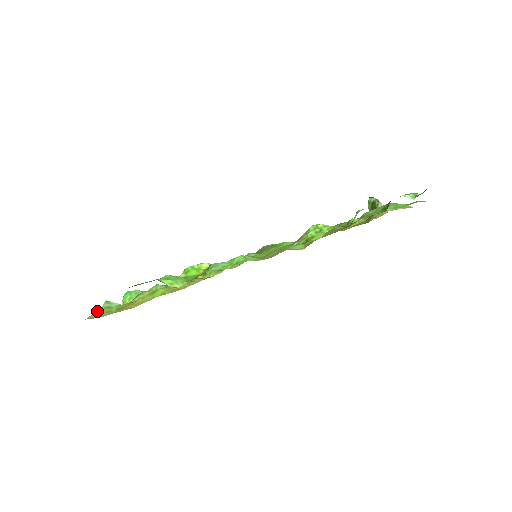
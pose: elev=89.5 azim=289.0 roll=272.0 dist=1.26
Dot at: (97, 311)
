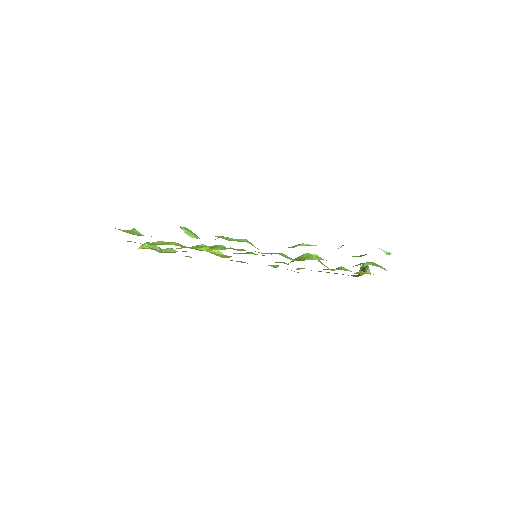
Dot at: occluded
